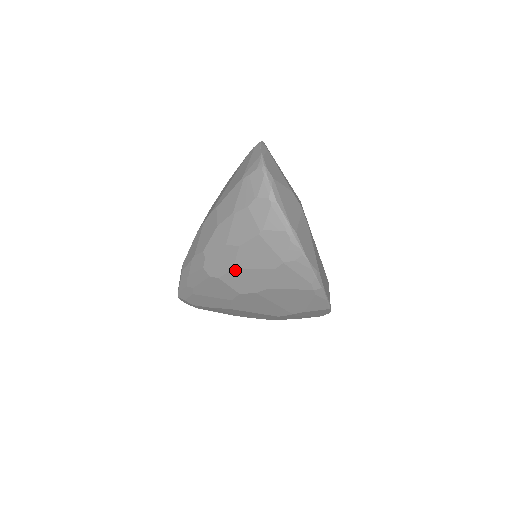
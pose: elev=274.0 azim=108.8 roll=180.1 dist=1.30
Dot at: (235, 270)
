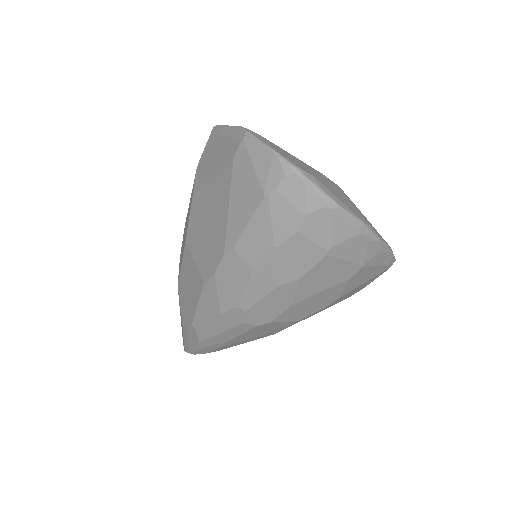
Dot at: (295, 305)
